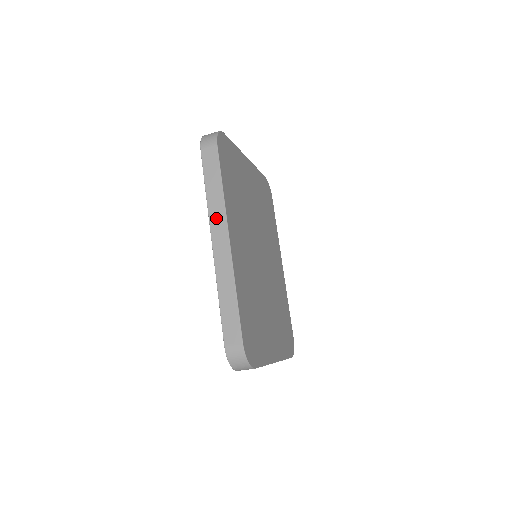
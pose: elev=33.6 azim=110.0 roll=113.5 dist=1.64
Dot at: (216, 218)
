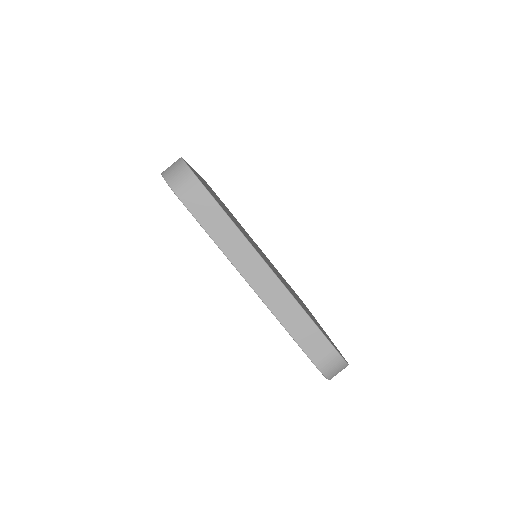
Dot at: occluded
